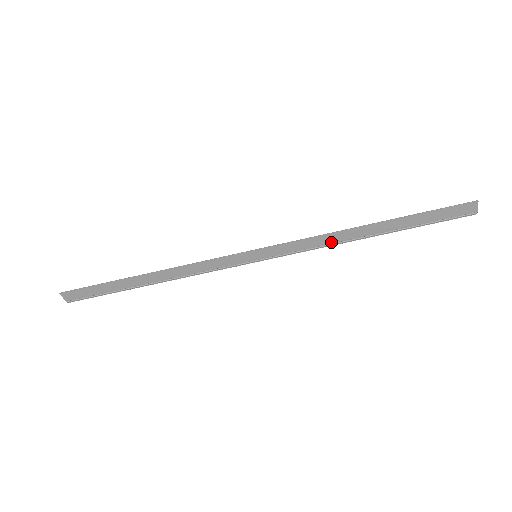
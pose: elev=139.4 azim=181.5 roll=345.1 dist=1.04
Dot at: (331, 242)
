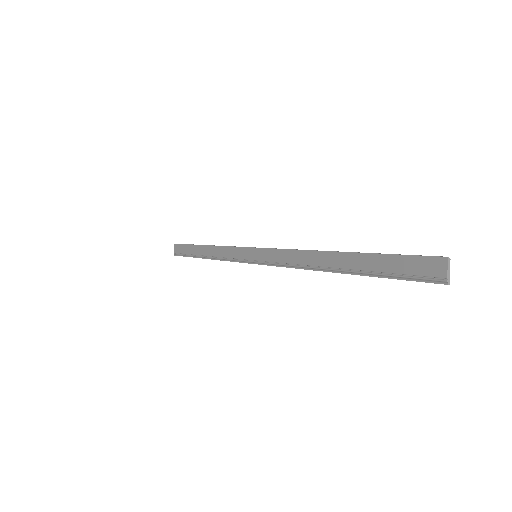
Dot at: (303, 263)
